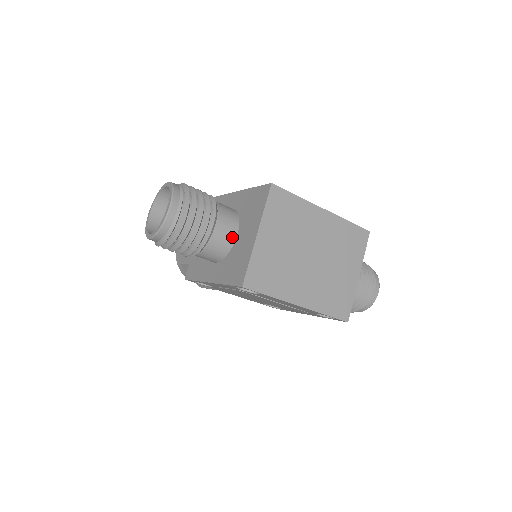
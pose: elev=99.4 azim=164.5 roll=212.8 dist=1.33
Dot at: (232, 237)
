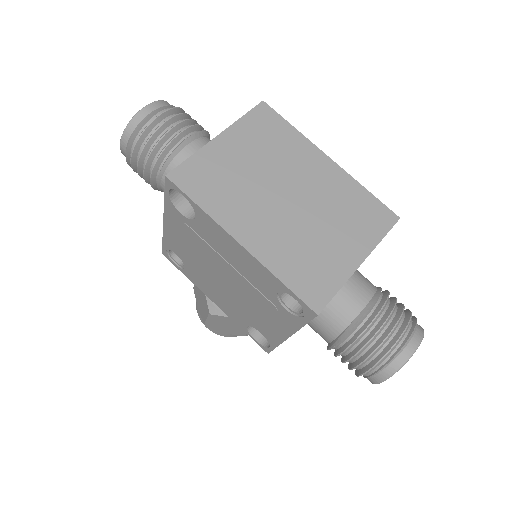
Dot at: occluded
